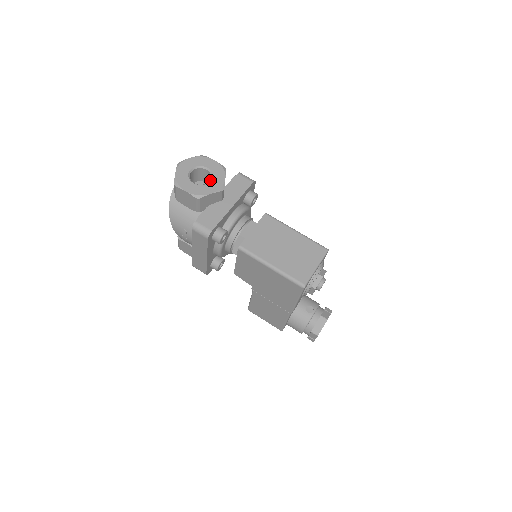
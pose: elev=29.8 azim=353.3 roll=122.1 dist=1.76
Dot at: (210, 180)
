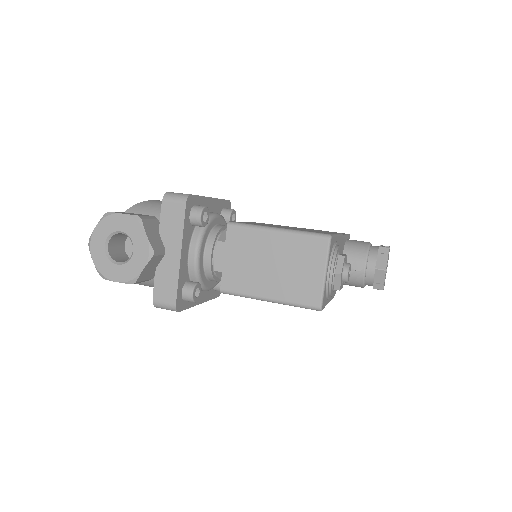
Dot at: occluded
